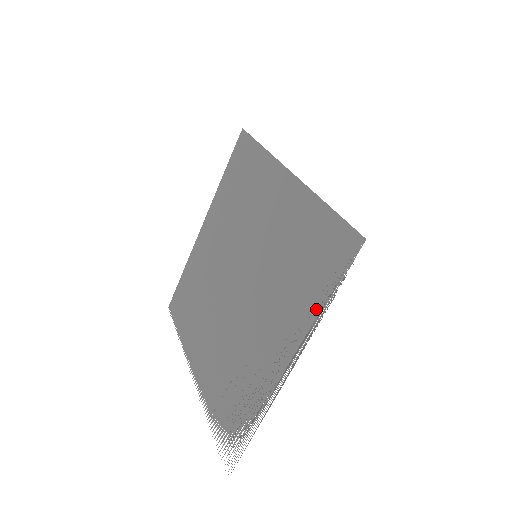
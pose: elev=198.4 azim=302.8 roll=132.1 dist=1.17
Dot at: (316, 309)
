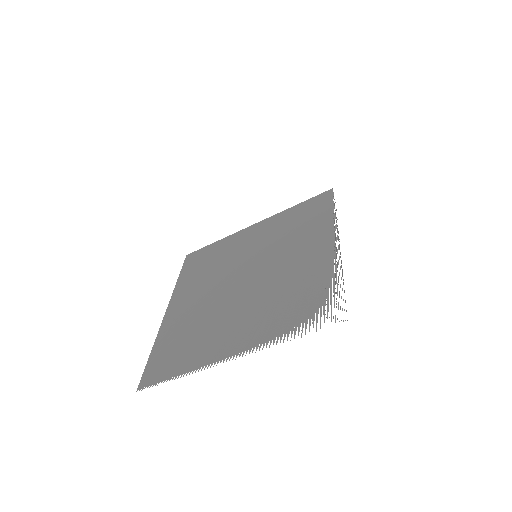
Dot at: (330, 216)
